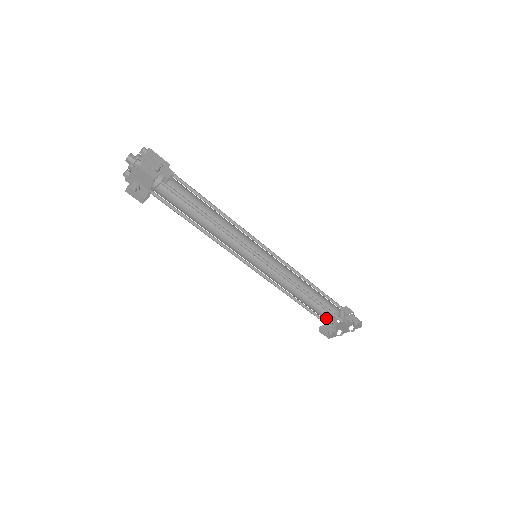
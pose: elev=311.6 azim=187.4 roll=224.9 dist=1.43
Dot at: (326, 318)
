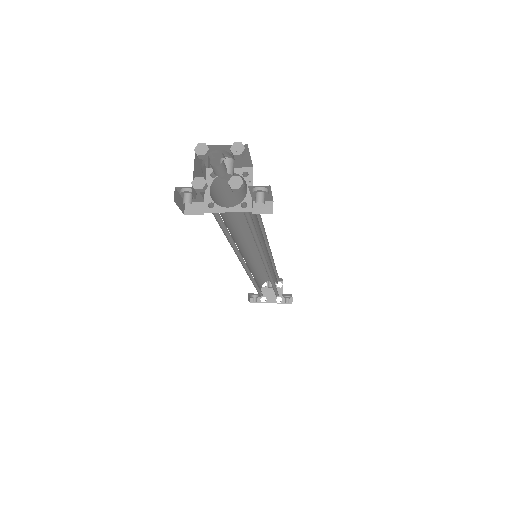
Dot at: (260, 289)
